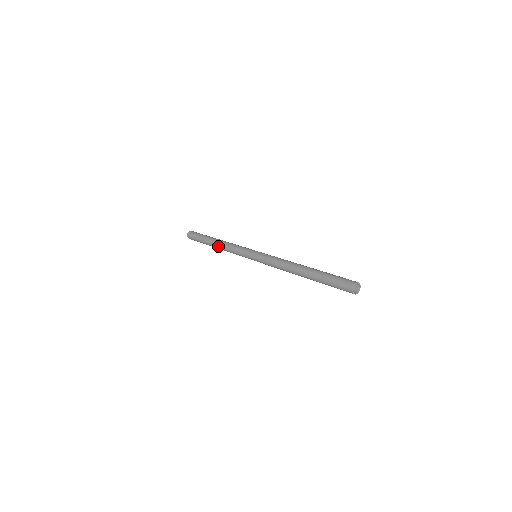
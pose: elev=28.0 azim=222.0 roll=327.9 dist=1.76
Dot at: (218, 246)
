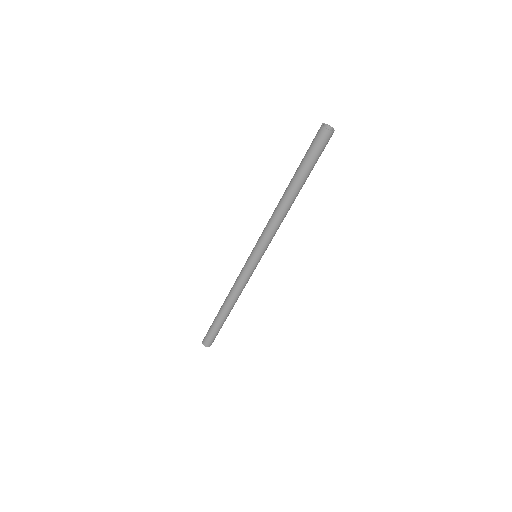
Dot at: (226, 301)
